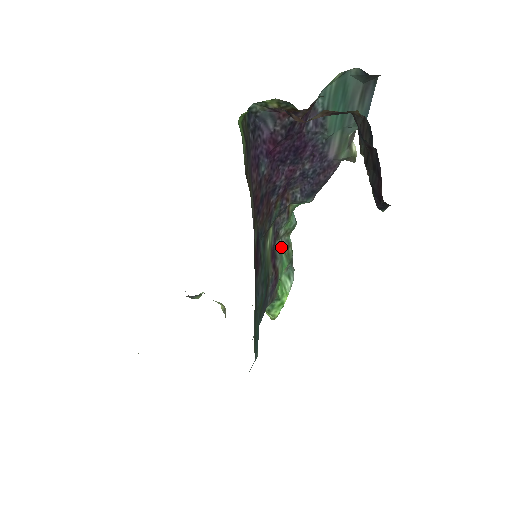
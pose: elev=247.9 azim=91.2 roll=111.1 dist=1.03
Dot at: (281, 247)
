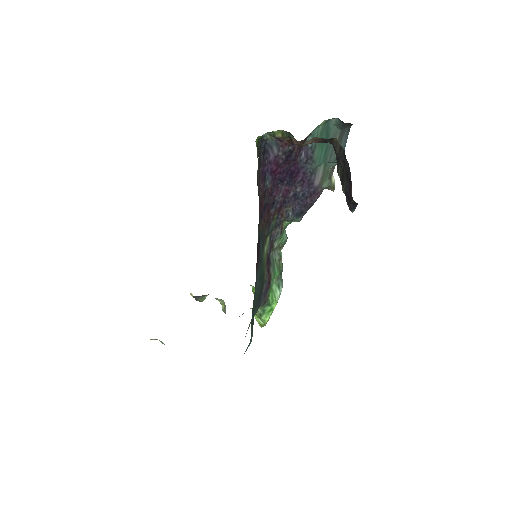
Dot at: (274, 259)
